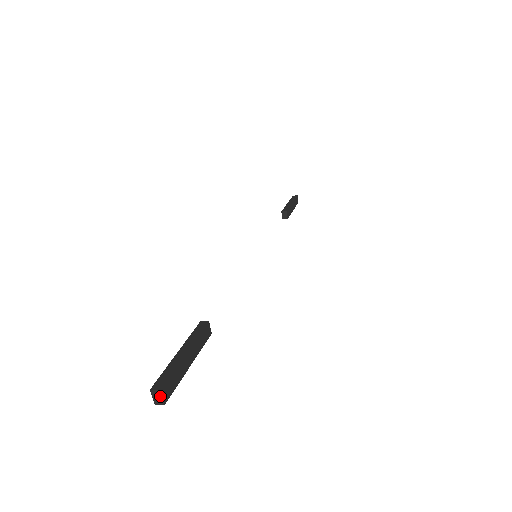
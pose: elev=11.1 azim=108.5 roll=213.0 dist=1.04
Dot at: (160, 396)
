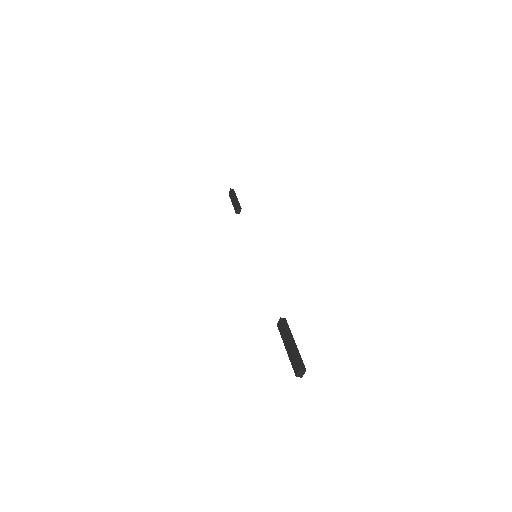
Dot at: (303, 373)
